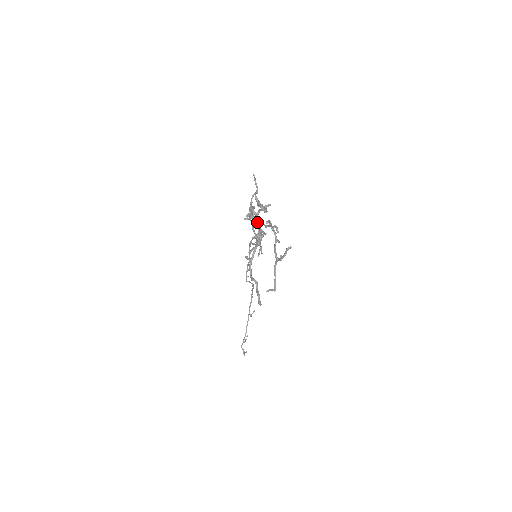
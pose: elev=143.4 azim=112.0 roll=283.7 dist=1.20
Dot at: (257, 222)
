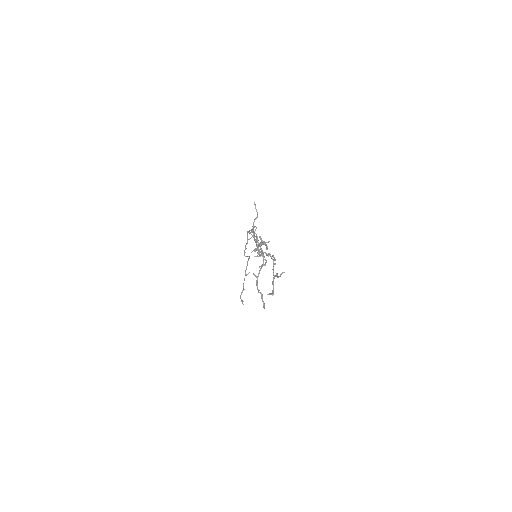
Dot at: occluded
